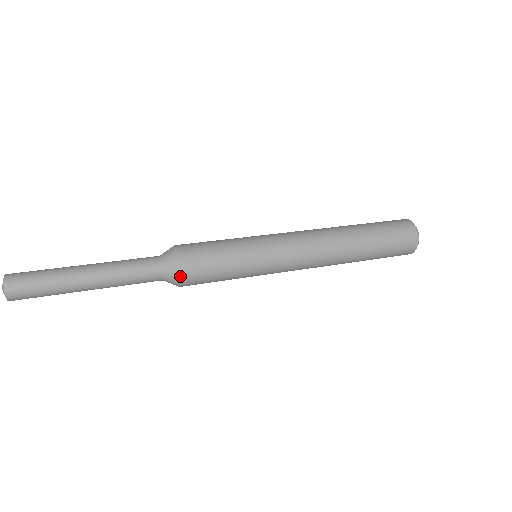
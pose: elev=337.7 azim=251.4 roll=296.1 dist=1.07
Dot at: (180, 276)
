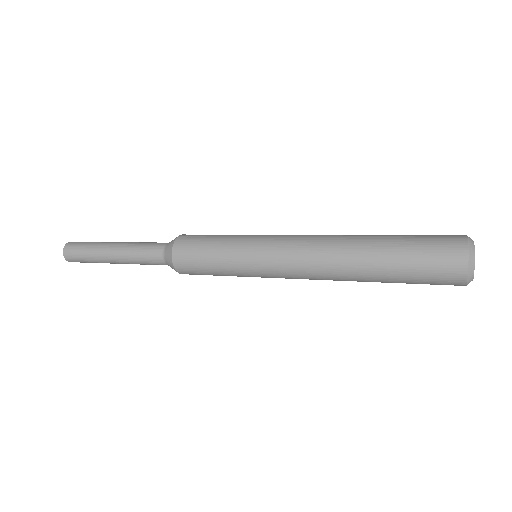
Dot at: (174, 242)
